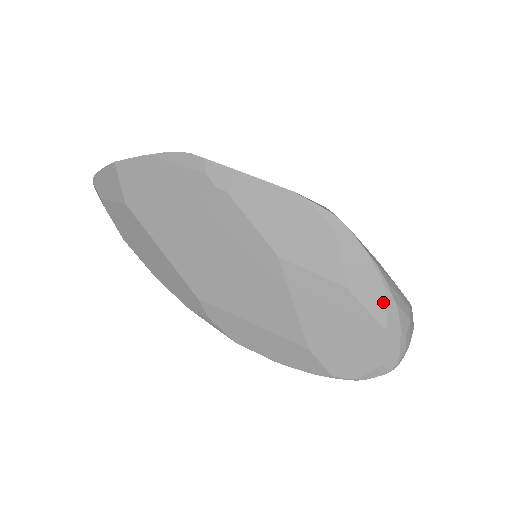
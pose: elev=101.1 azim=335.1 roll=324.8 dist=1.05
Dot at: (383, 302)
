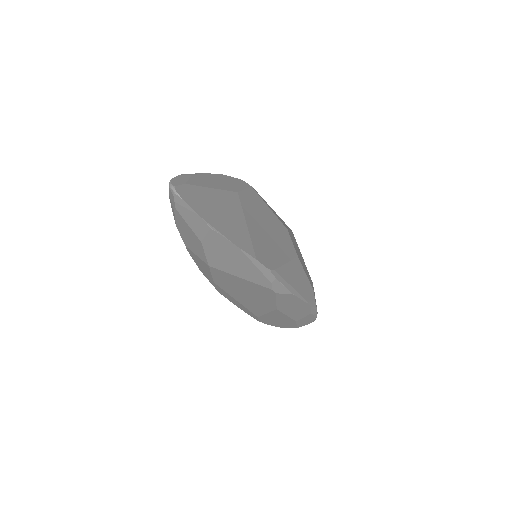
Dot at: occluded
